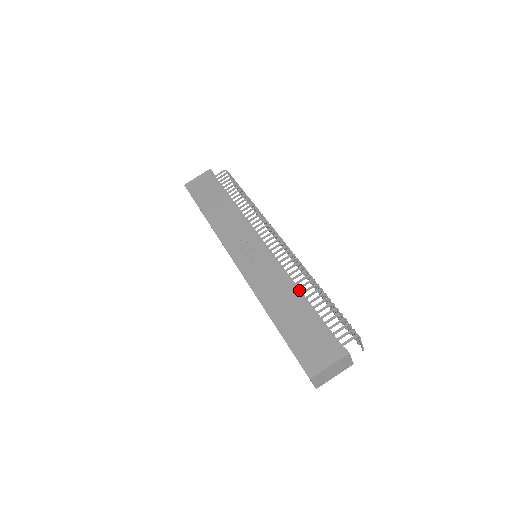
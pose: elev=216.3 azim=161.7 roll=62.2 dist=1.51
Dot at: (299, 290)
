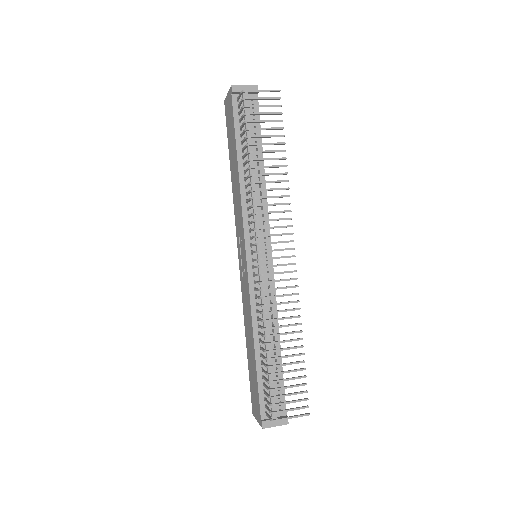
Dot at: (264, 331)
